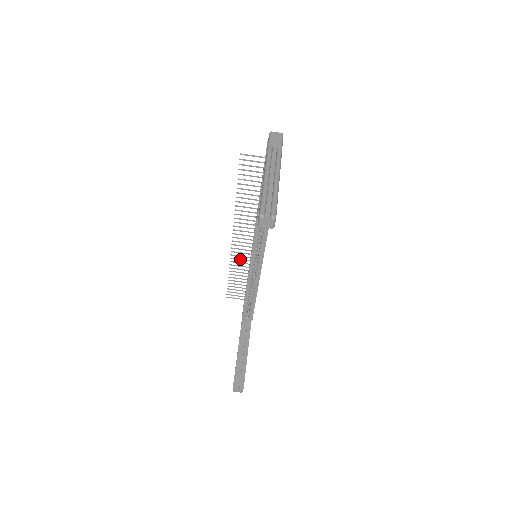
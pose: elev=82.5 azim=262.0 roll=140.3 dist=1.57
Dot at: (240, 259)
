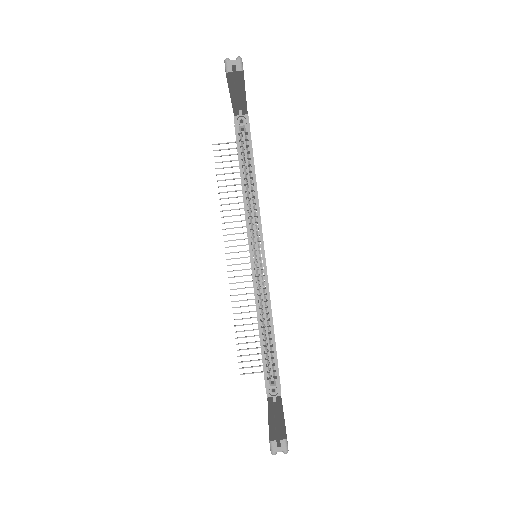
Dot at: (242, 294)
